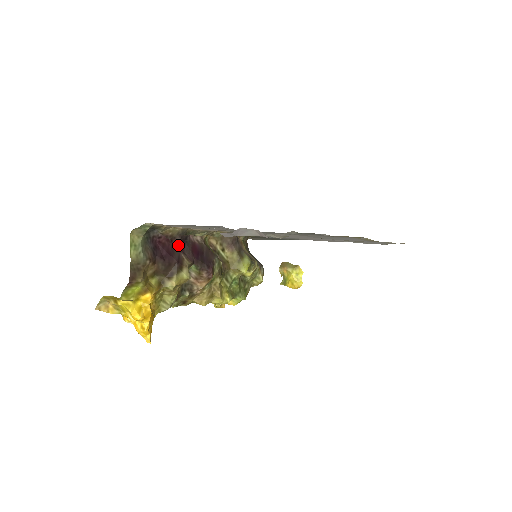
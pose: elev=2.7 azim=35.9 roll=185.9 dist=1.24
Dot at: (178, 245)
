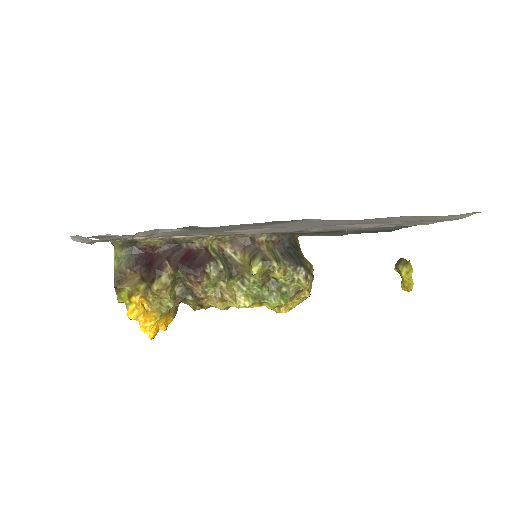
Dot at: (165, 254)
